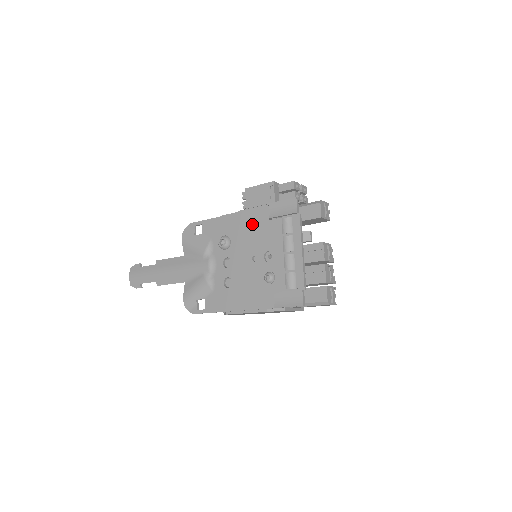
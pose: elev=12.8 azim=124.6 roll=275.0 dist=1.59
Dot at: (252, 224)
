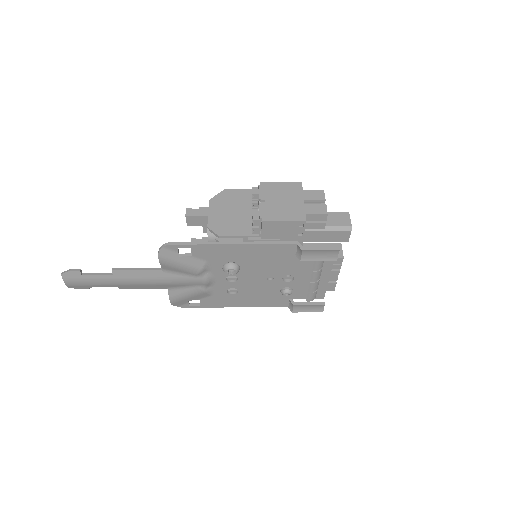
Dot at: (271, 256)
